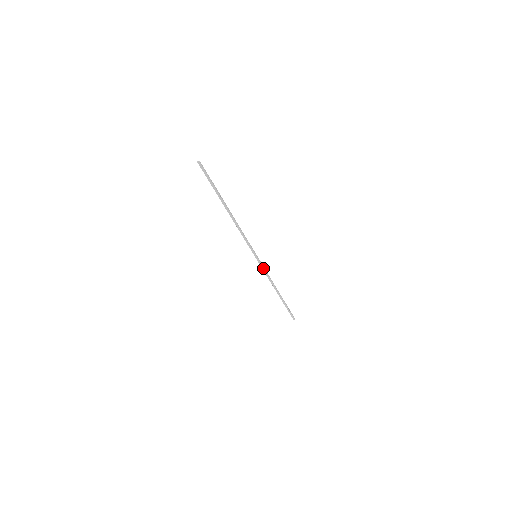
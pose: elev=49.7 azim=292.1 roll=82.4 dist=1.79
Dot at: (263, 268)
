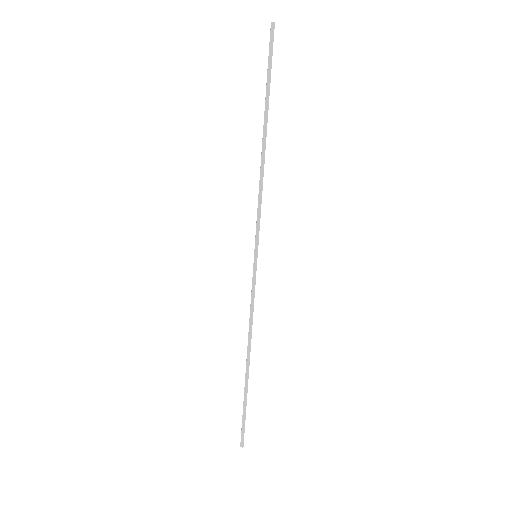
Dot at: (253, 289)
